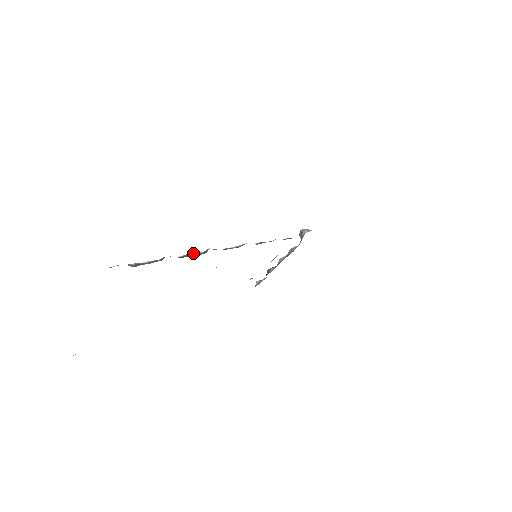
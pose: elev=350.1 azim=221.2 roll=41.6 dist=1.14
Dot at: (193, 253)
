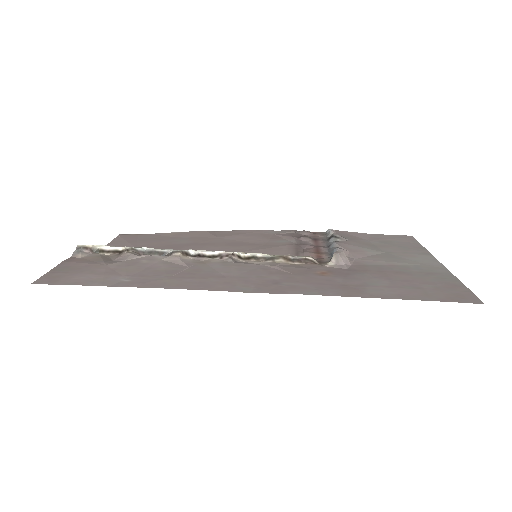
Dot at: (160, 250)
